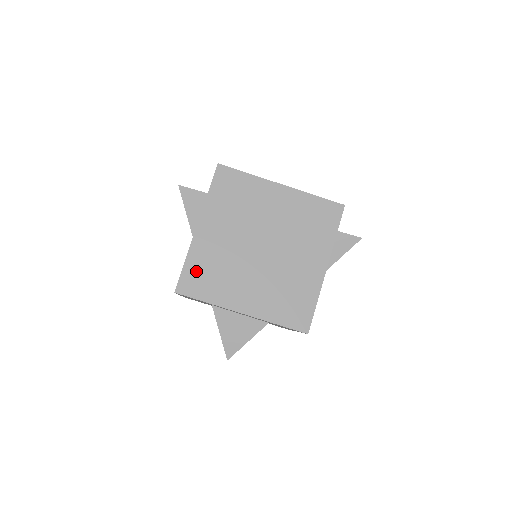
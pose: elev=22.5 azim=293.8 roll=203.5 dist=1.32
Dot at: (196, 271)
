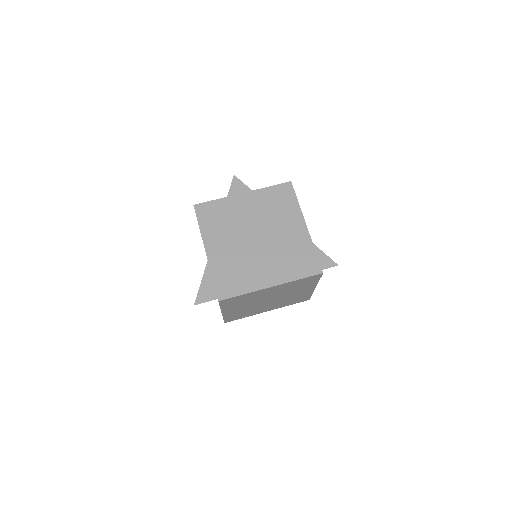
Dot at: (232, 317)
